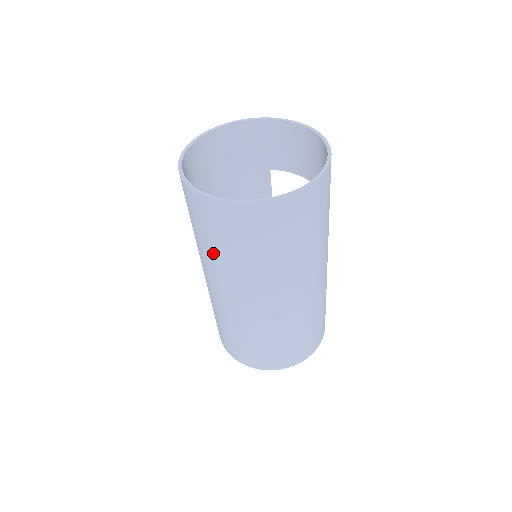
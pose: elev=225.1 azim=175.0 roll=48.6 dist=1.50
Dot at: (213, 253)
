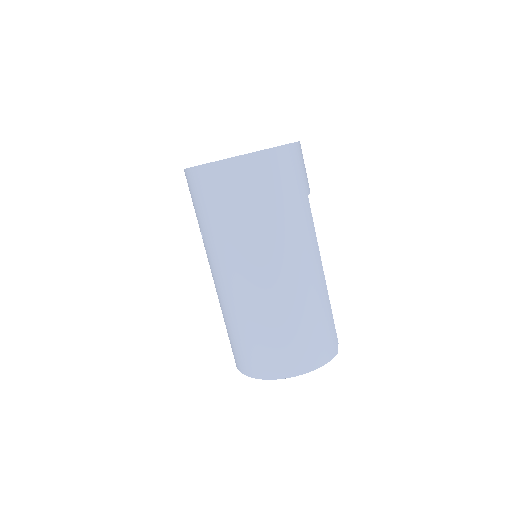
Dot at: (202, 228)
